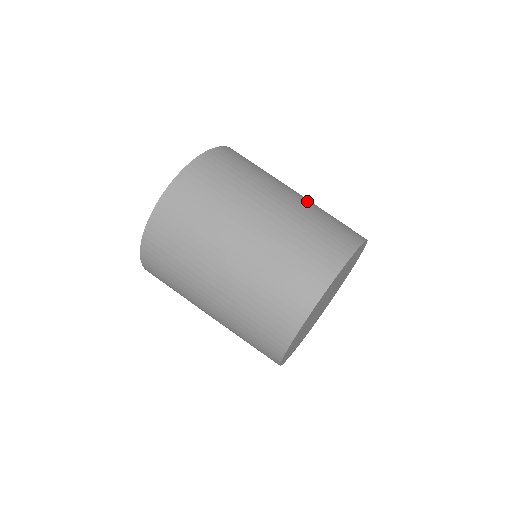
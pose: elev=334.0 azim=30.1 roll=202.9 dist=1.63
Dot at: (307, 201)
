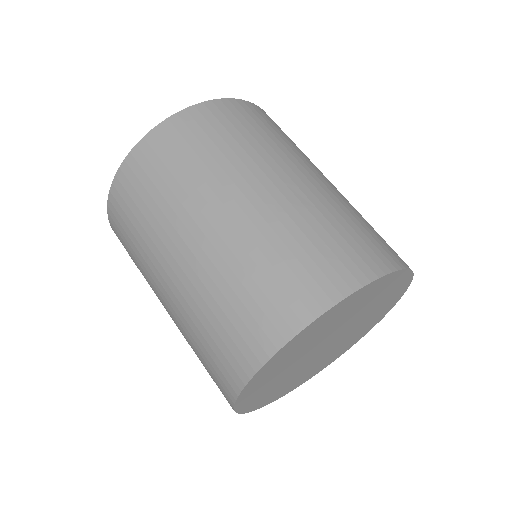
Dot at: occluded
